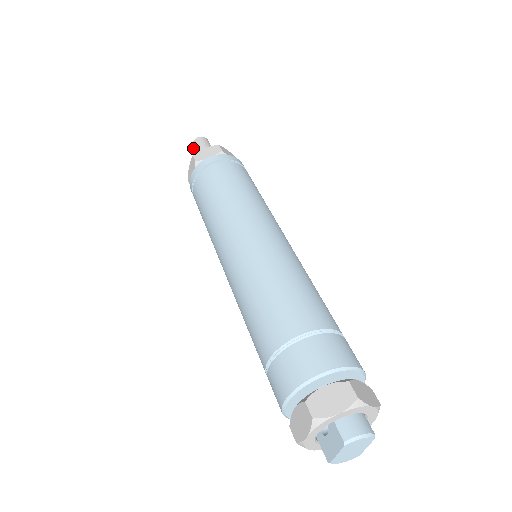
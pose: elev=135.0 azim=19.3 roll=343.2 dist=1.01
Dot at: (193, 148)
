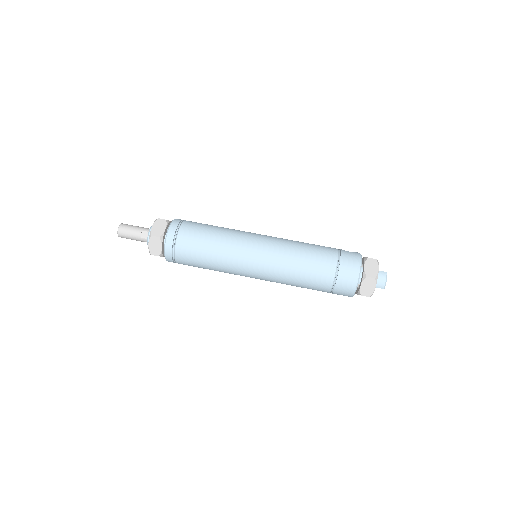
Dot at: occluded
